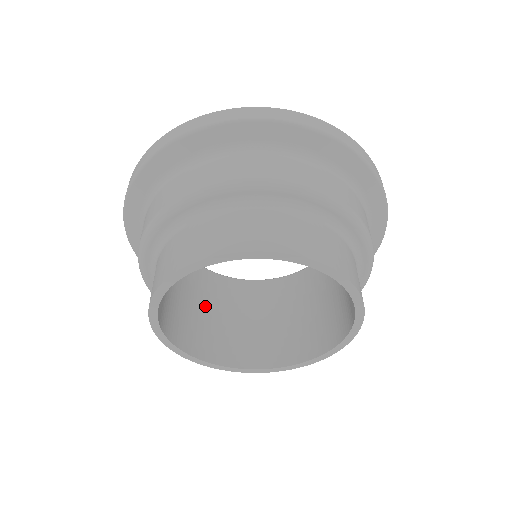
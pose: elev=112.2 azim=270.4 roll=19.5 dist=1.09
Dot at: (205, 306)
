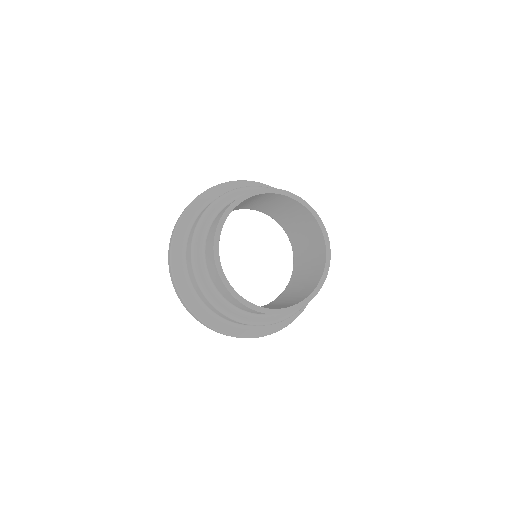
Dot at: occluded
